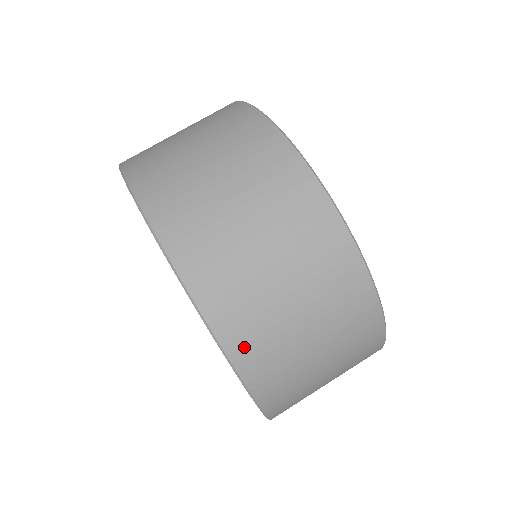
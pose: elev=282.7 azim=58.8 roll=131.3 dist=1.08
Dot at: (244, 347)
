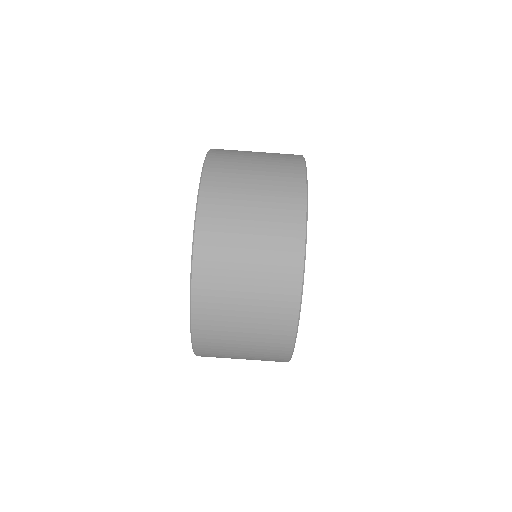
Dot at: occluded
